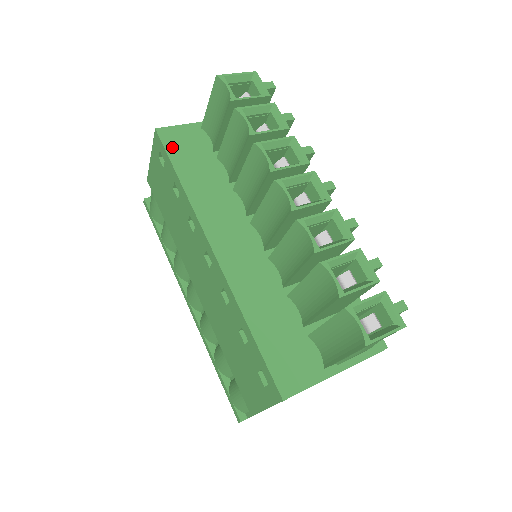
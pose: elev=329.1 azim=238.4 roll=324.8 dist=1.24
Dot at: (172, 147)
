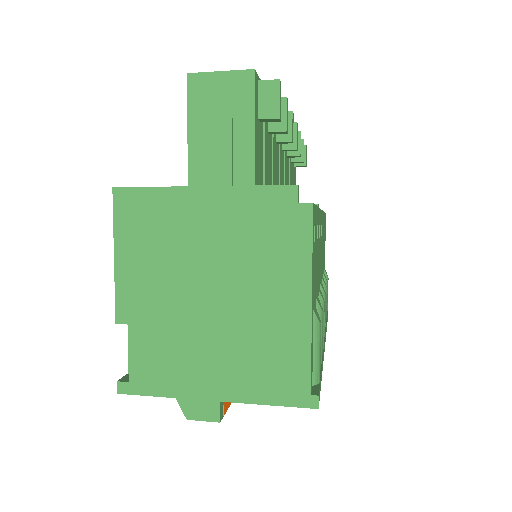
Dot at: occluded
